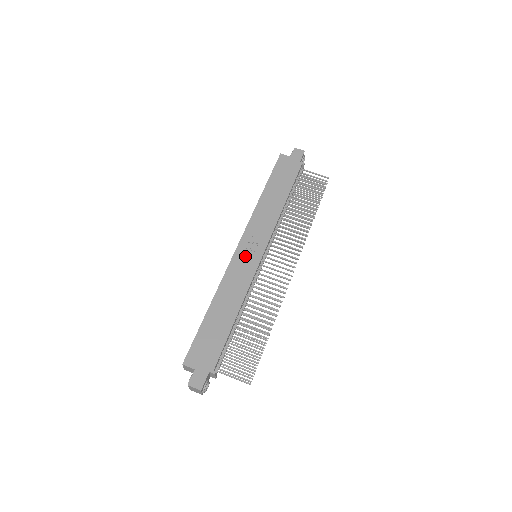
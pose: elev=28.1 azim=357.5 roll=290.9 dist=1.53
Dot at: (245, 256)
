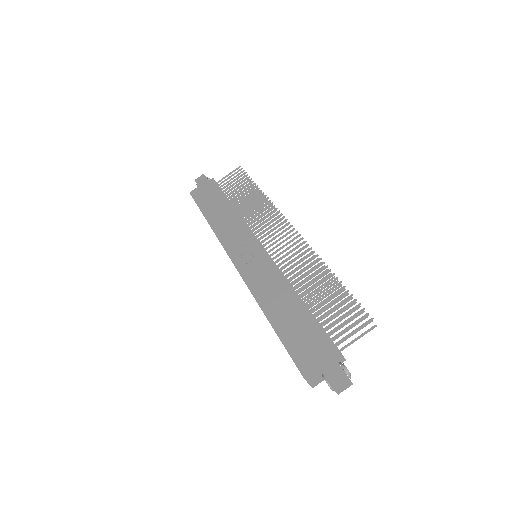
Dot at: (247, 261)
